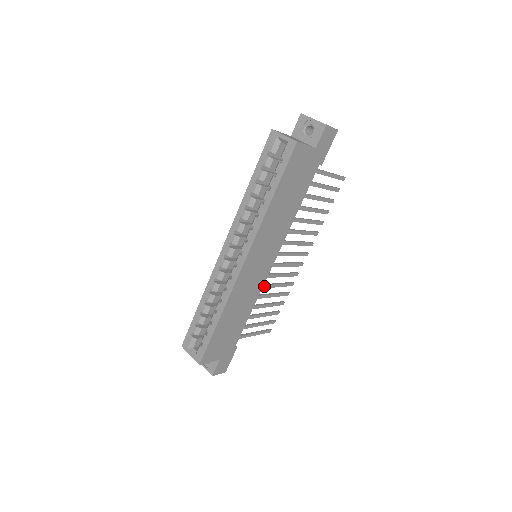
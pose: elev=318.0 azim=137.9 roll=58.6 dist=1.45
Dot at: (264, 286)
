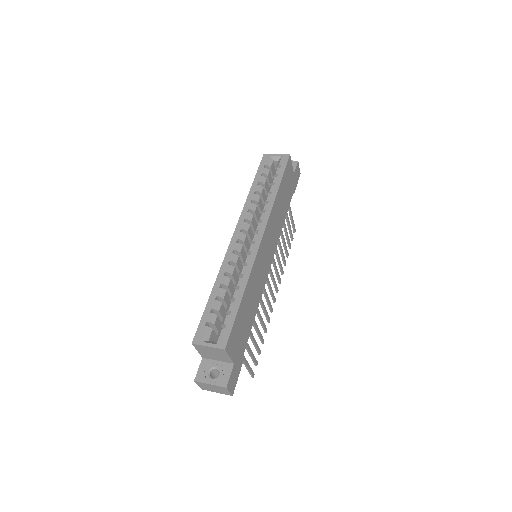
Dot at: occluded
